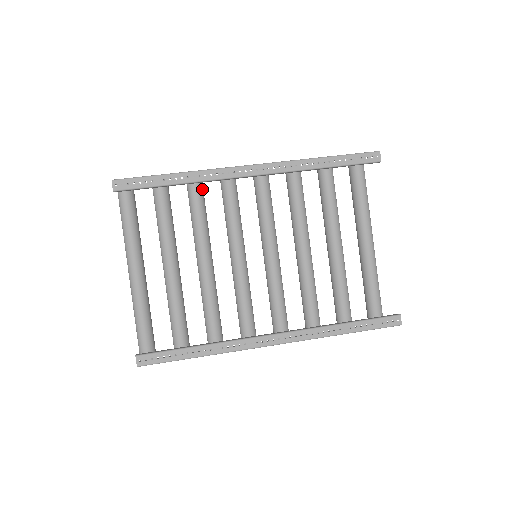
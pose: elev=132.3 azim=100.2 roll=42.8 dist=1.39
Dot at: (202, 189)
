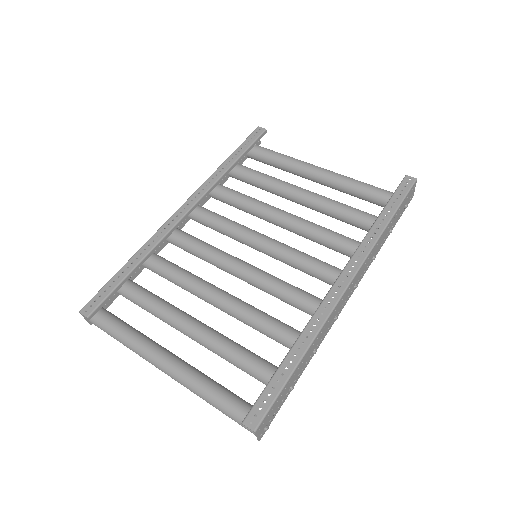
Dot at: (163, 258)
